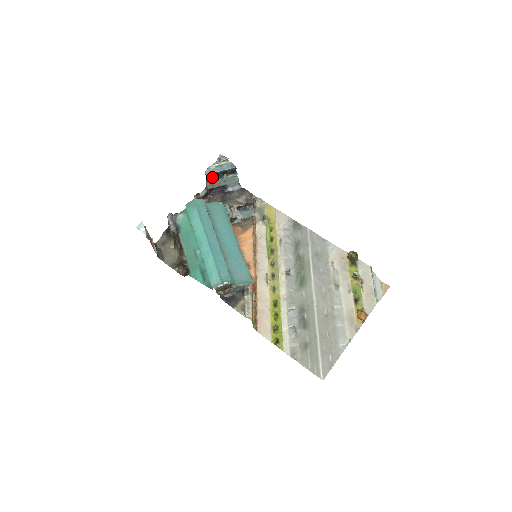
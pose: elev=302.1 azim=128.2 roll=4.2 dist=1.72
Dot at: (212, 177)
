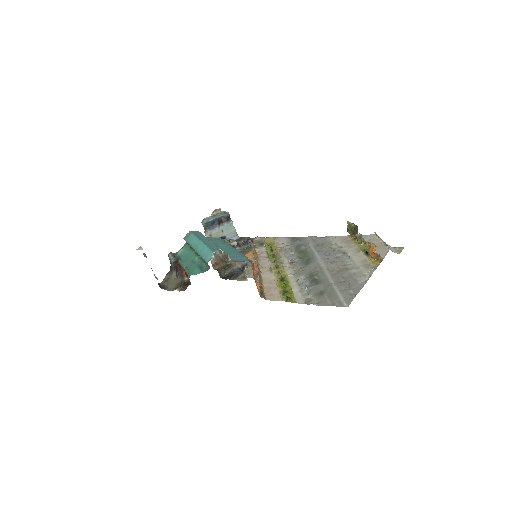
Dot at: (209, 227)
